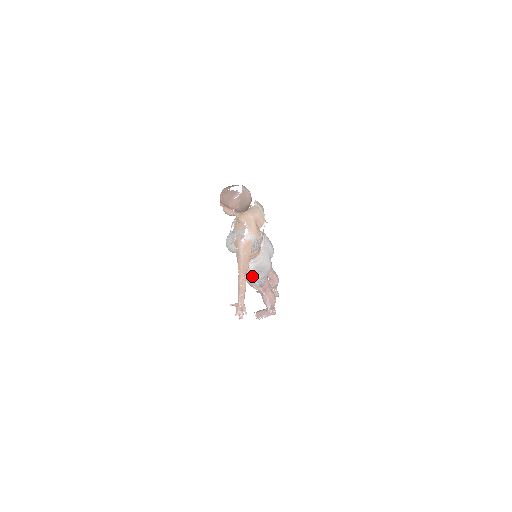
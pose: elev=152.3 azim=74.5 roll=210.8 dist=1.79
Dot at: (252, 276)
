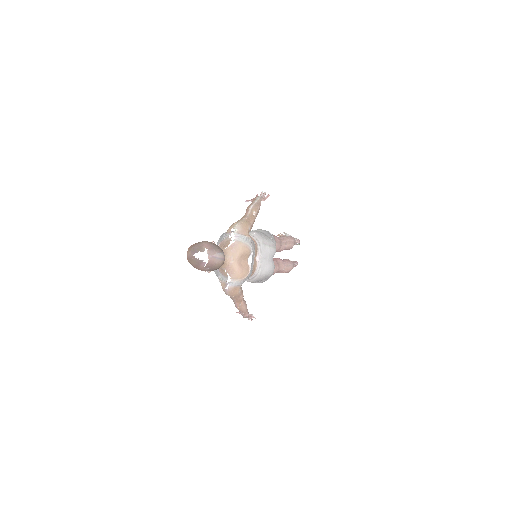
Dot at: (254, 282)
